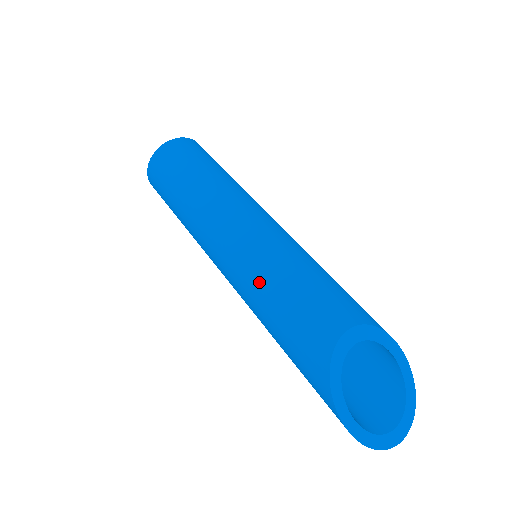
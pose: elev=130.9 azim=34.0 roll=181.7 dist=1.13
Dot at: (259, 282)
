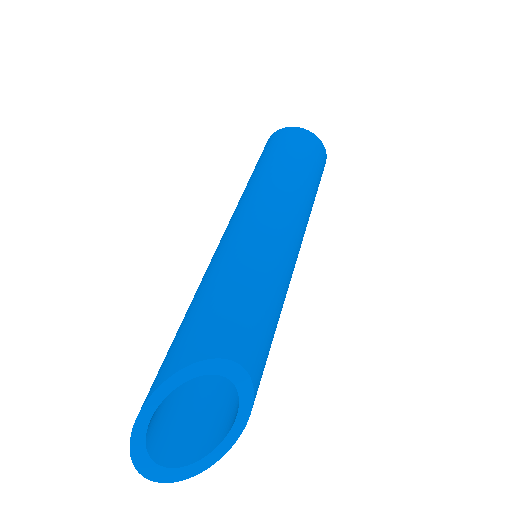
Dot at: (237, 263)
